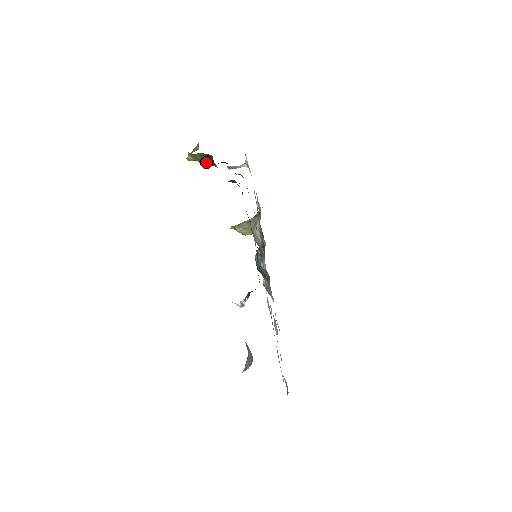
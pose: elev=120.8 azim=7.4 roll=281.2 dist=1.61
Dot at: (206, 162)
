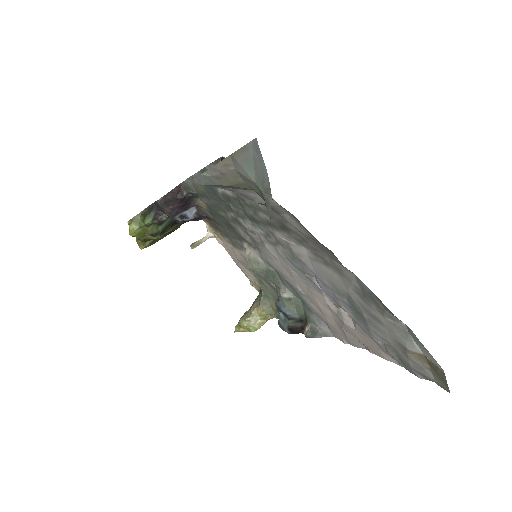
Dot at: (150, 217)
